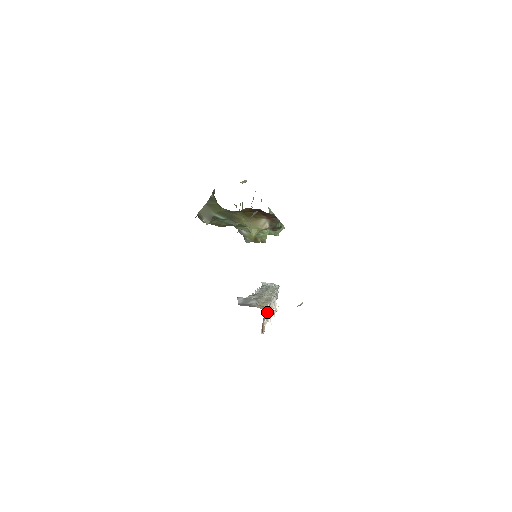
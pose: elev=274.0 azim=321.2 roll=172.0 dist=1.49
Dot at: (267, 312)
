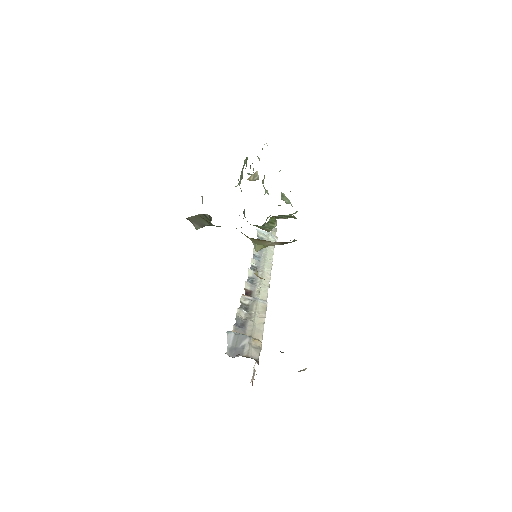
Dot at: occluded
